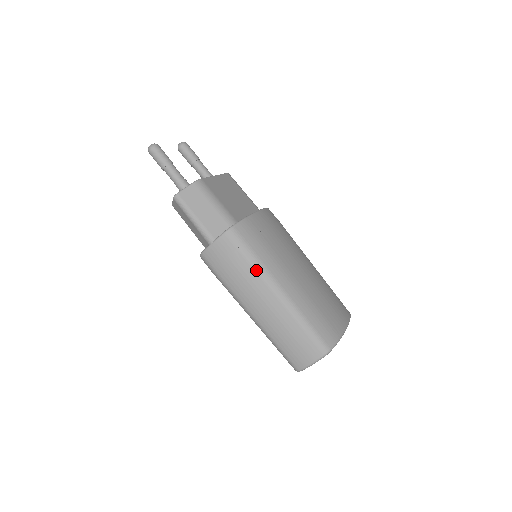
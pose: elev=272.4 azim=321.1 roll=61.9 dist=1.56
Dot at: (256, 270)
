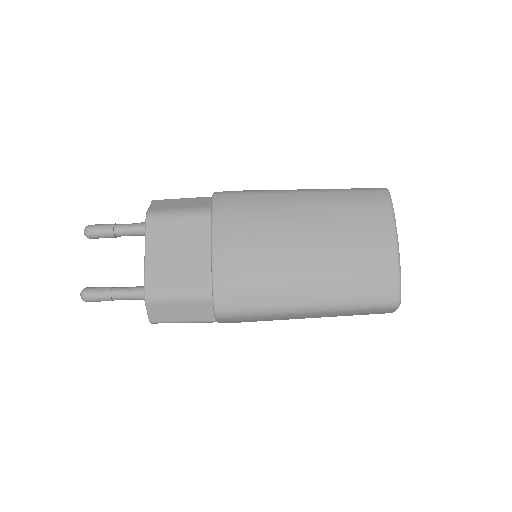
Dot at: (272, 315)
